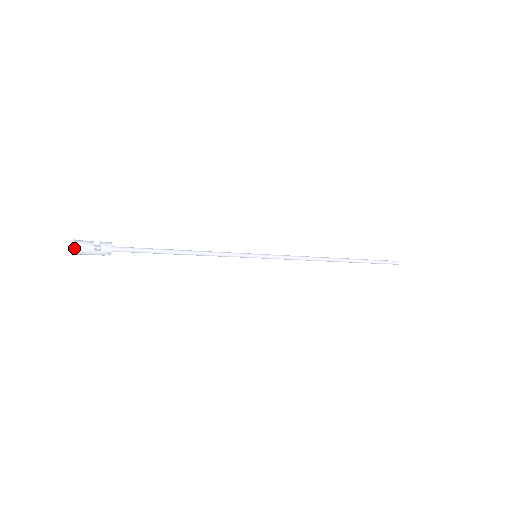
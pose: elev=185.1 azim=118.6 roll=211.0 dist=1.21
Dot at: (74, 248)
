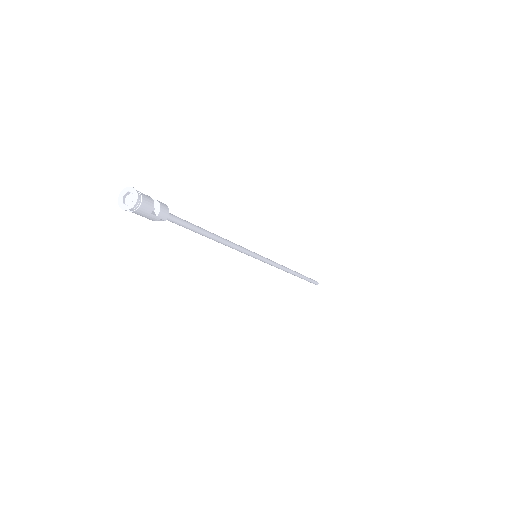
Dot at: (135, 204)
